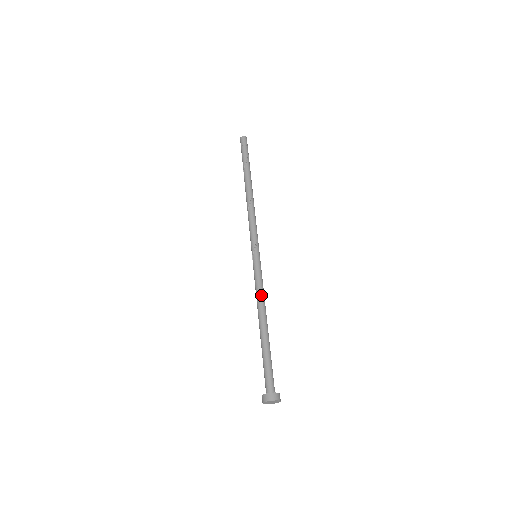
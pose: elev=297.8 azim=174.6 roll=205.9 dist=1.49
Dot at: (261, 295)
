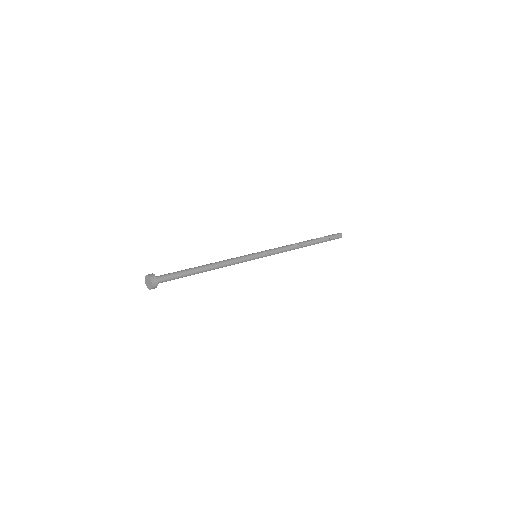
Dot at: (227, 260)
